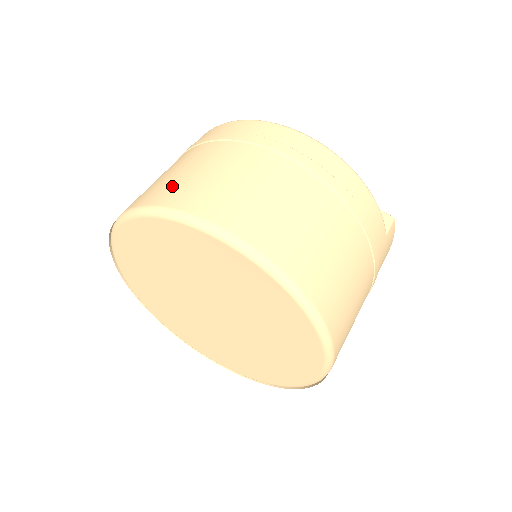
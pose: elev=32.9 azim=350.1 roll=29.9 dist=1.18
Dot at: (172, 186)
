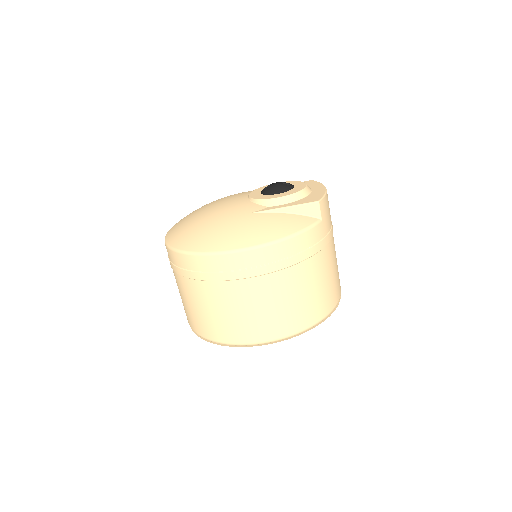
Dot at: (207, 325)
